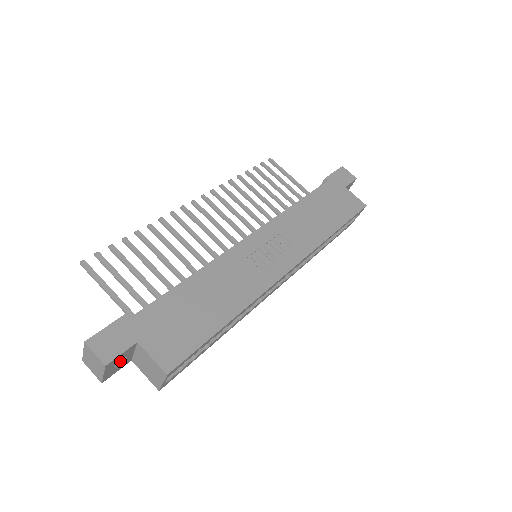
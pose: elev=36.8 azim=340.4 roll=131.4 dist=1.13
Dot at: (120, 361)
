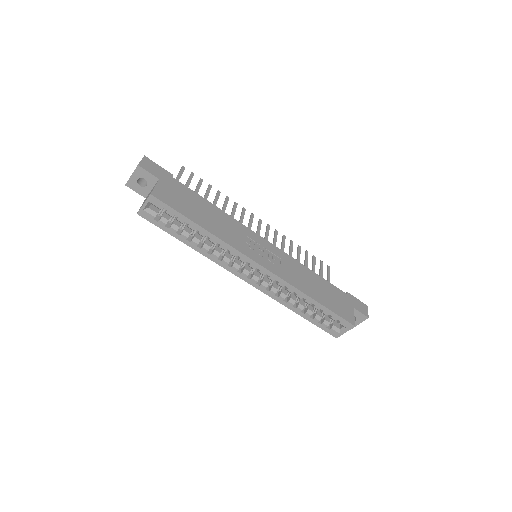
Dot at: (143, 186)
